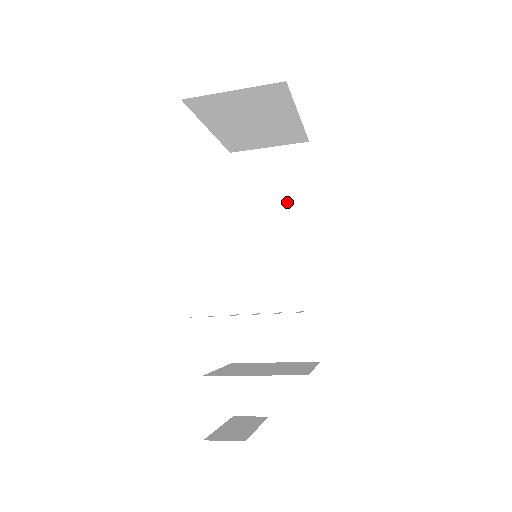
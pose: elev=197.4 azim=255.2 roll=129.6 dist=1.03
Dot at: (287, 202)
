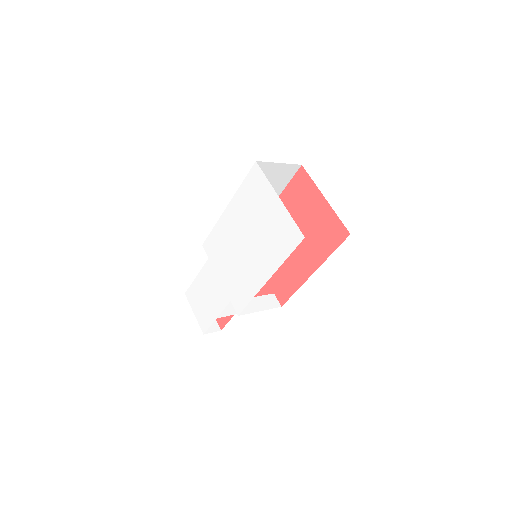
Dot at: occluded
